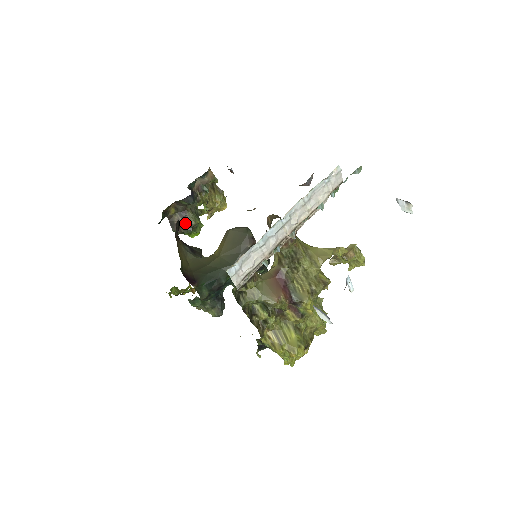
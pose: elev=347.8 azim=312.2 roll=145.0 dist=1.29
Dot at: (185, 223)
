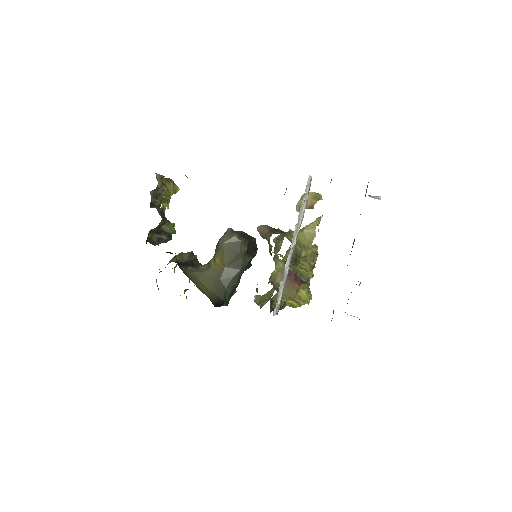
Dot at: (164, 237)
